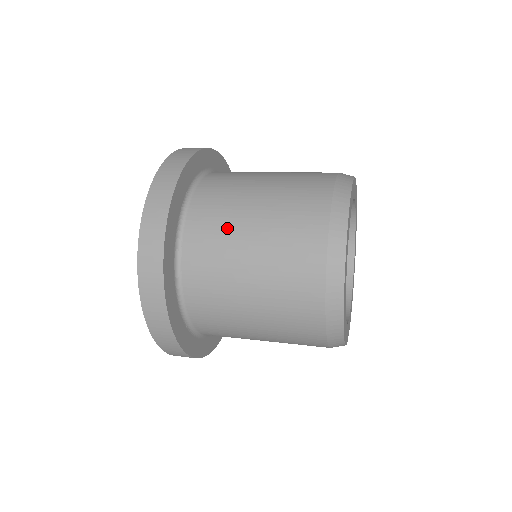
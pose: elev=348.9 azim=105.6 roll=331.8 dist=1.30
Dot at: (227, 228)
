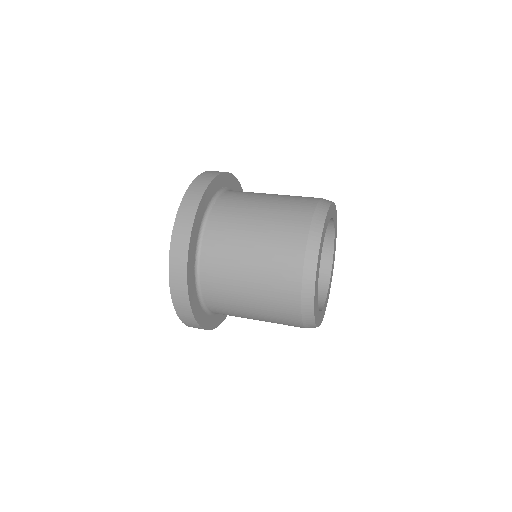
Dot at: (250, 197)
